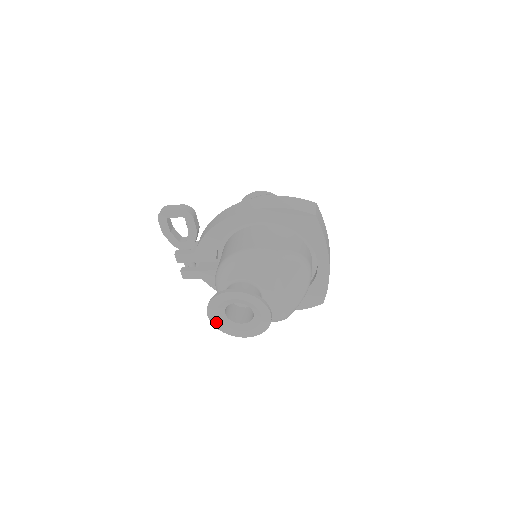
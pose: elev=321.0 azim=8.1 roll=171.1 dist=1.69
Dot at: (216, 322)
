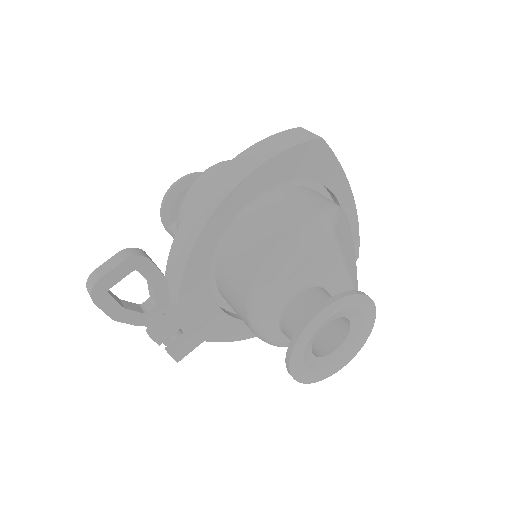
Dot at: (305, 376)
